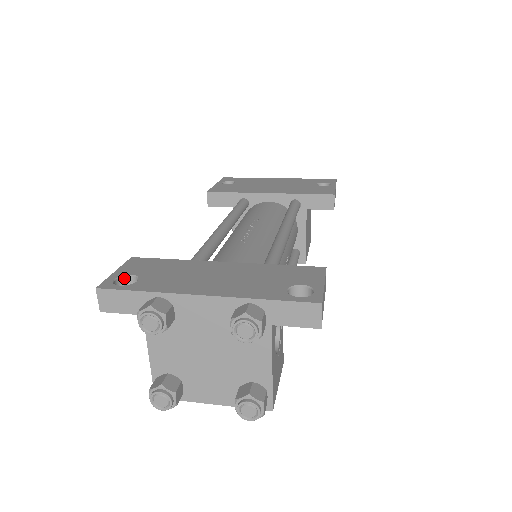
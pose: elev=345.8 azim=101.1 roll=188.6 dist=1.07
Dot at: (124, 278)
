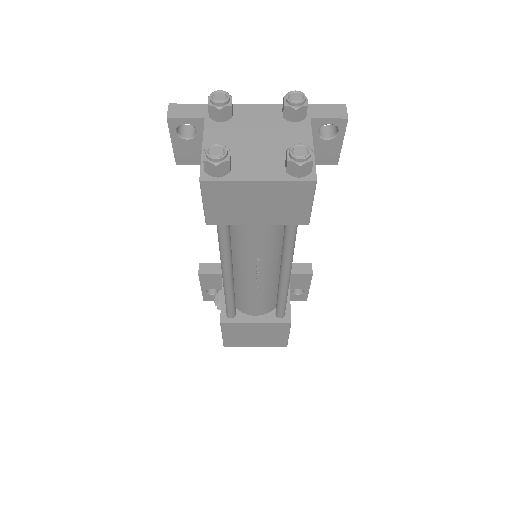
Dot at: (183, 125)
